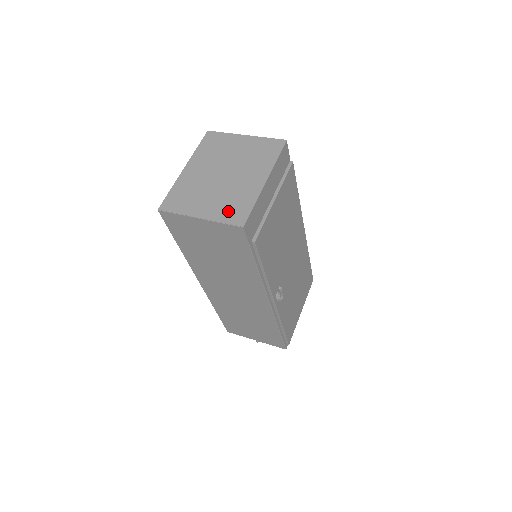
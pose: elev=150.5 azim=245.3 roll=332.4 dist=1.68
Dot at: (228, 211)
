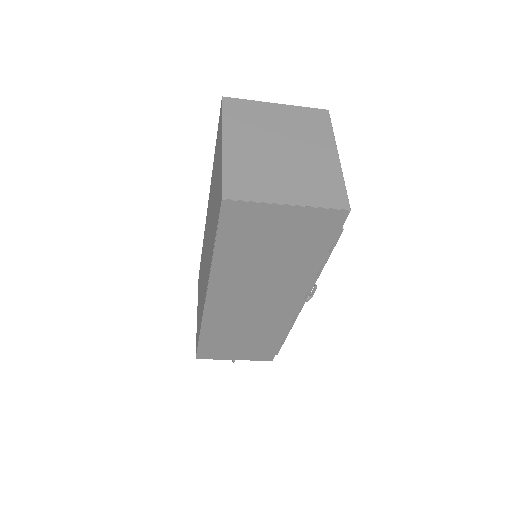
Dot at: (320, 193)
